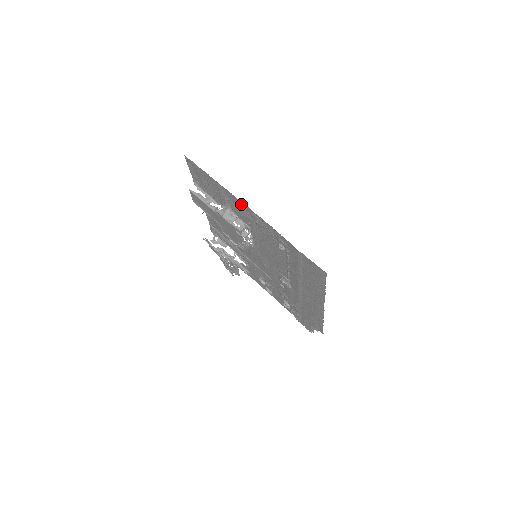
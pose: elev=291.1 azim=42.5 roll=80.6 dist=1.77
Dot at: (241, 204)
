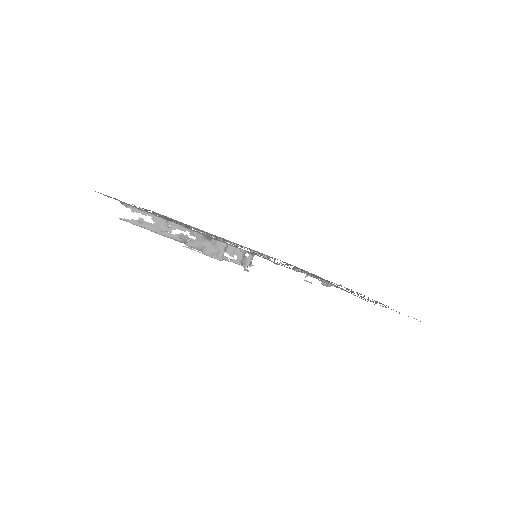
Dot at: occluded
